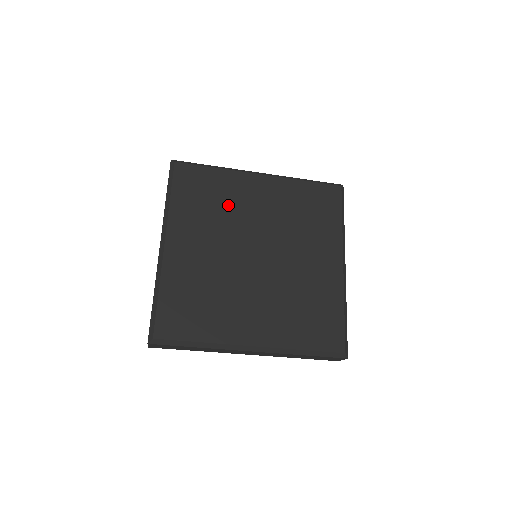
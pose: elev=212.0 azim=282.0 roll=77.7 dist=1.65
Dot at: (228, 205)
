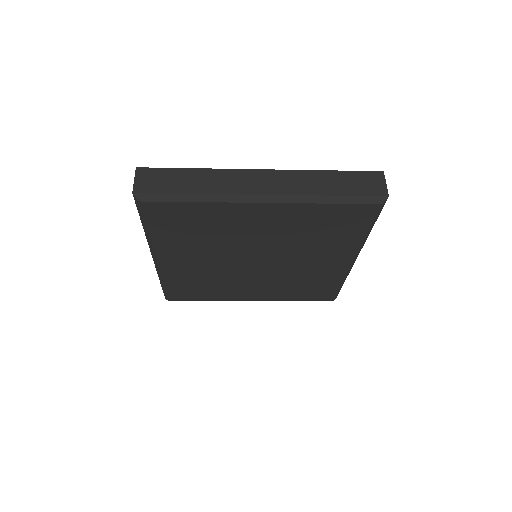
Dot at: (220, 232)
